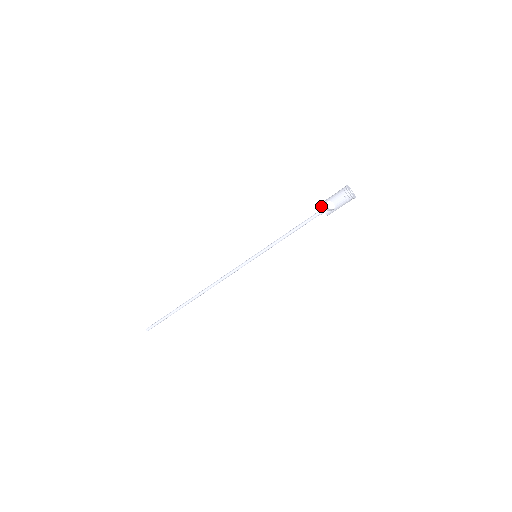
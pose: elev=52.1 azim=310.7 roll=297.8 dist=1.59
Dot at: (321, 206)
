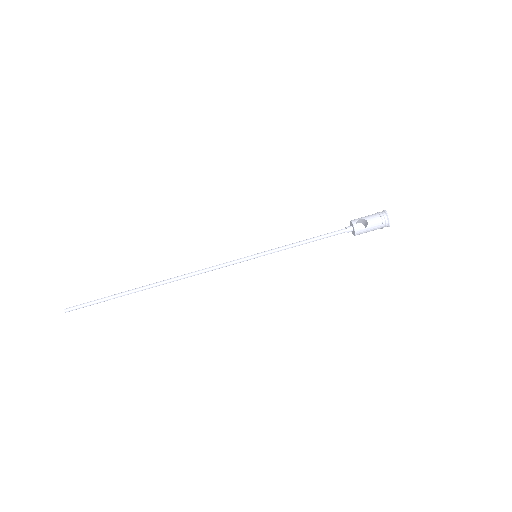
Dot at: (352, 221)
